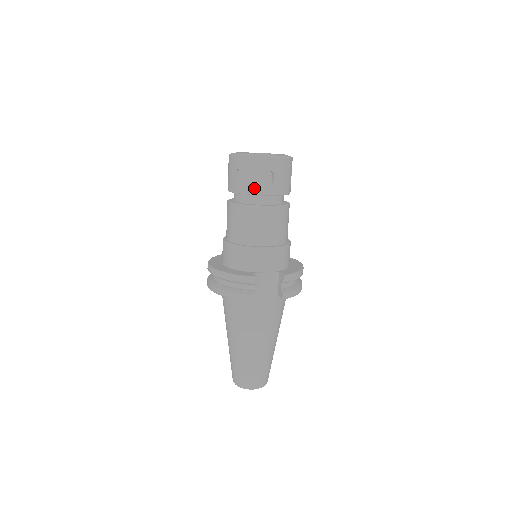
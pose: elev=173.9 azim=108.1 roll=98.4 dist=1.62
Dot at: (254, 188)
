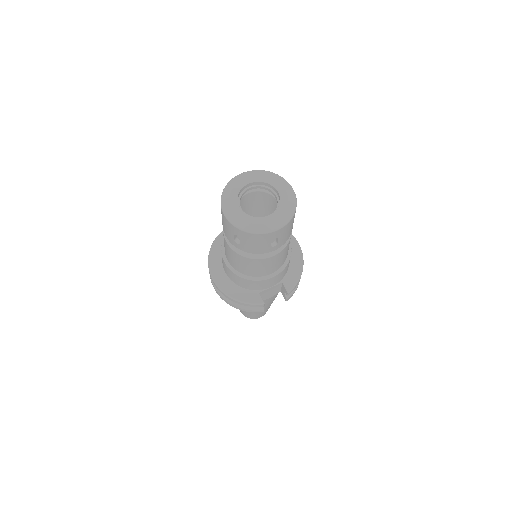
Dot at: (257, 251)
